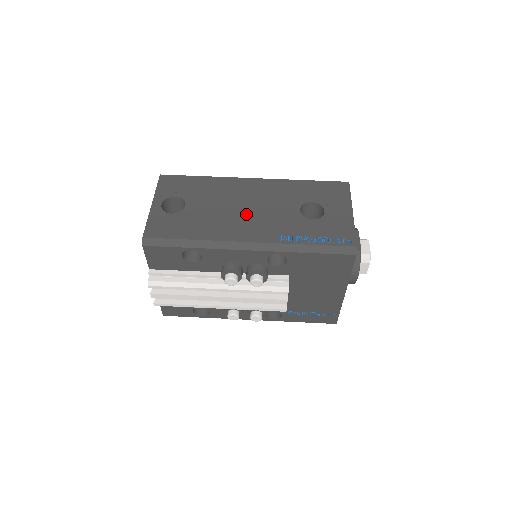
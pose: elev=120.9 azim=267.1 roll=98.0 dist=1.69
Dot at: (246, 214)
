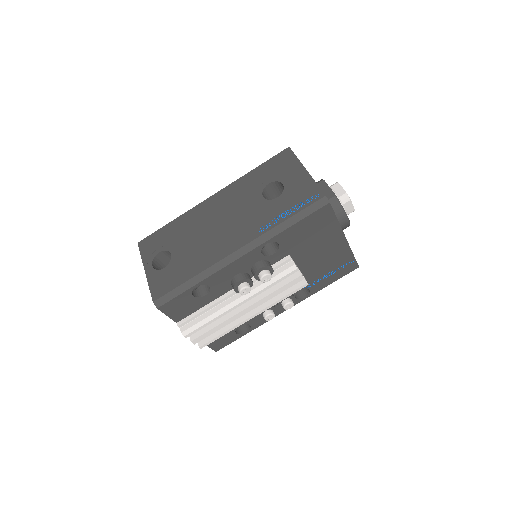
Dot at: (222, 229)
